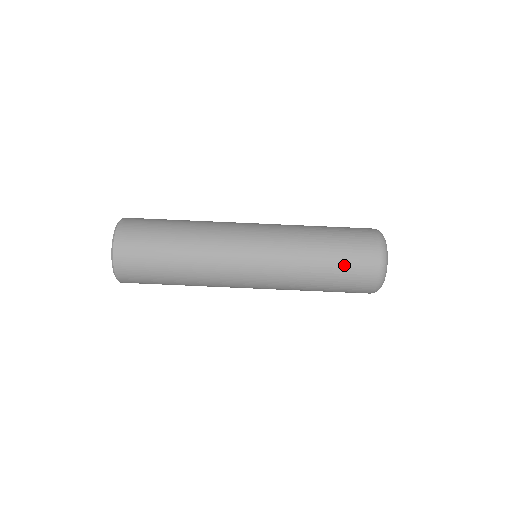
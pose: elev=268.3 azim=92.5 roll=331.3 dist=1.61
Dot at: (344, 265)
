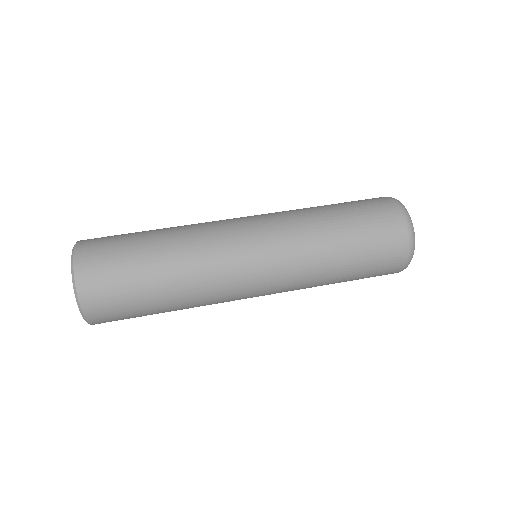
Dot at: (359, 213)
